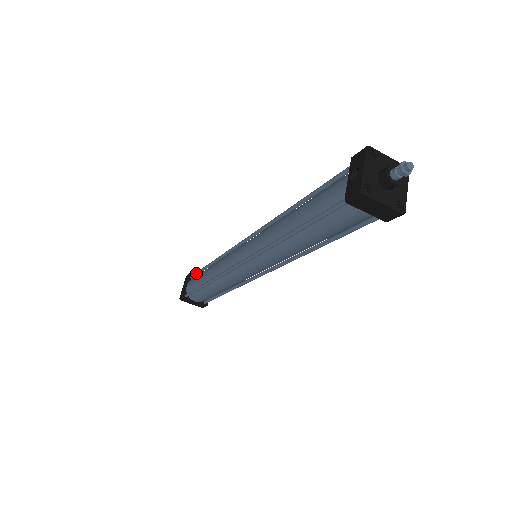
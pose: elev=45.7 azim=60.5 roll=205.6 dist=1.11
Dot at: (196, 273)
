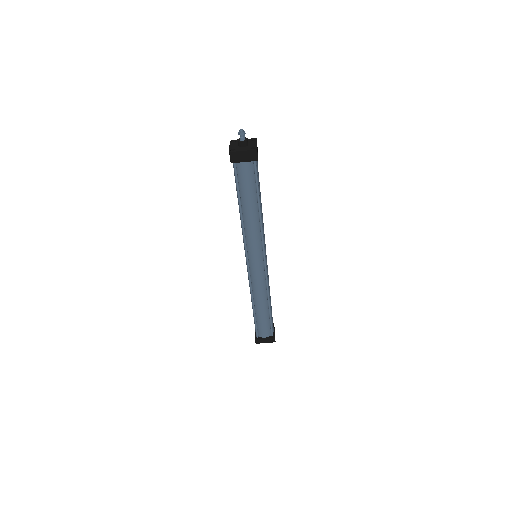
Dot at: occluded
